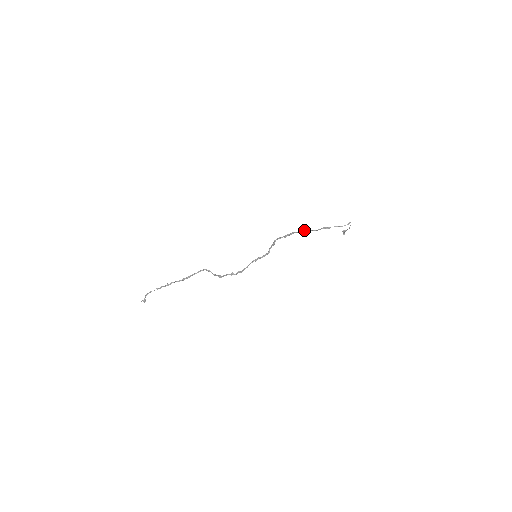
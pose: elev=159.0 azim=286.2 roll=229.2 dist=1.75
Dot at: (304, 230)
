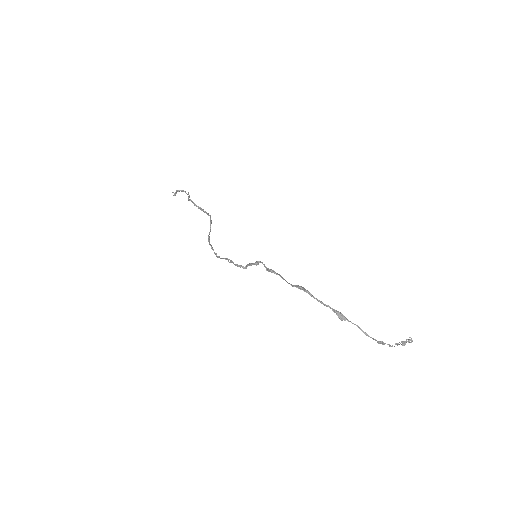
Dot at: (297, 286)
